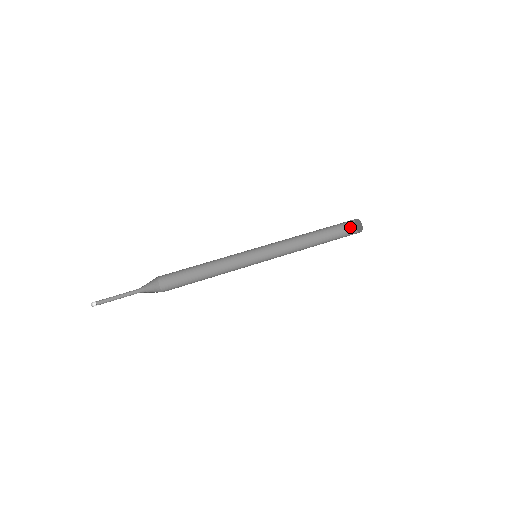
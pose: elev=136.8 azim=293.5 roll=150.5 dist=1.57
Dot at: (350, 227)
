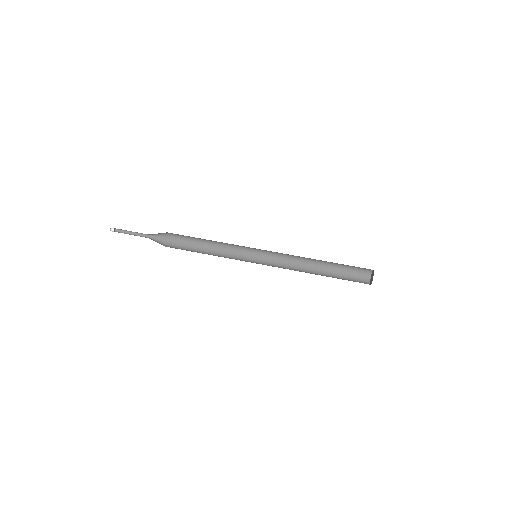
Dot at: (365, 274)
